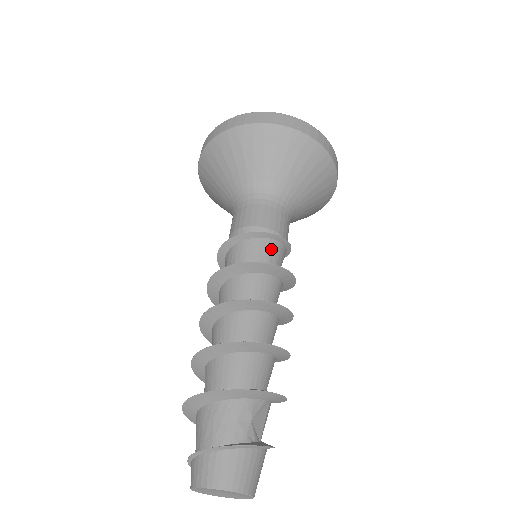
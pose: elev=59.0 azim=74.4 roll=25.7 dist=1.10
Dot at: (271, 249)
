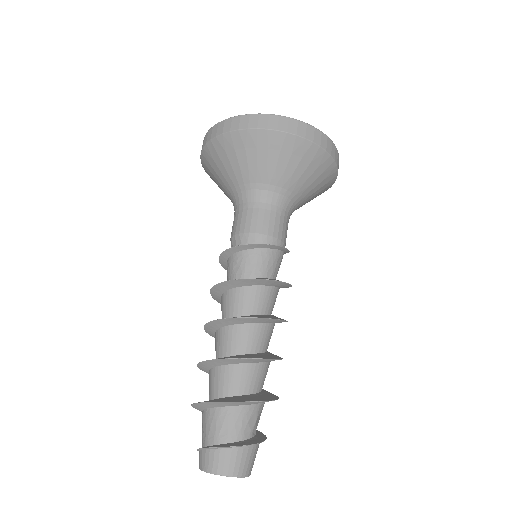
Dot at: (277, 260)
